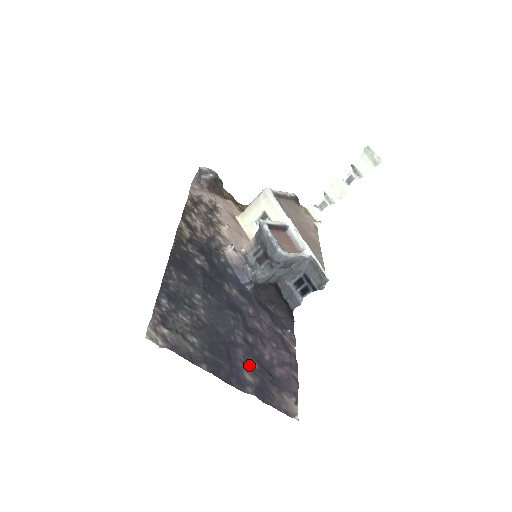
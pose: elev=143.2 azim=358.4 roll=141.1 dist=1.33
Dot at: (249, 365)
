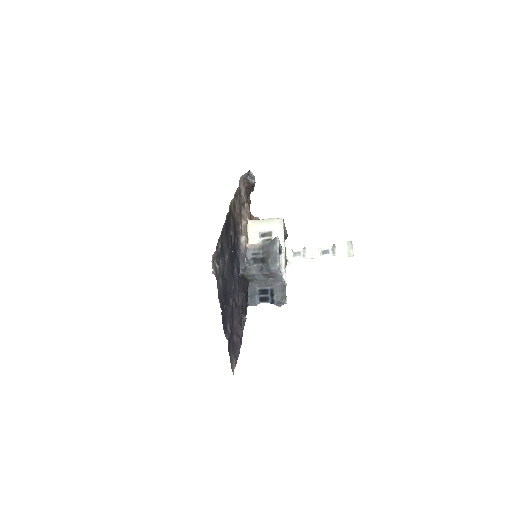
Dot at: (230, 321)
